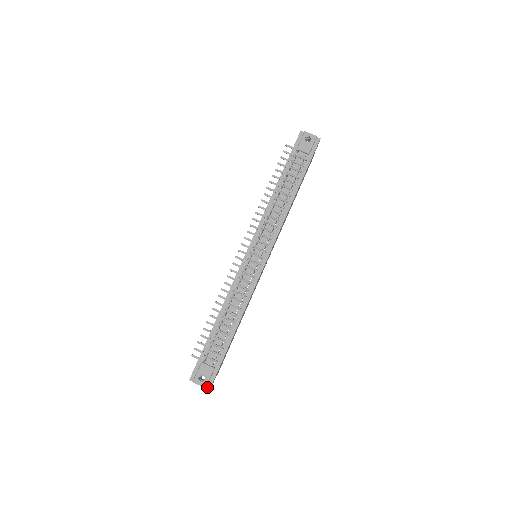
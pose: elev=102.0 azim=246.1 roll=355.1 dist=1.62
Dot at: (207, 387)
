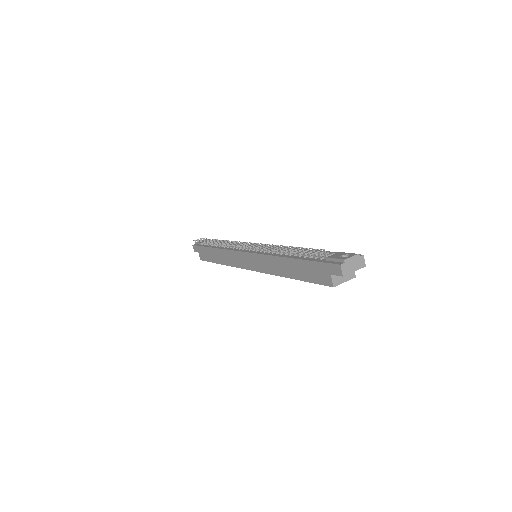
Dot at: (359, 256)
